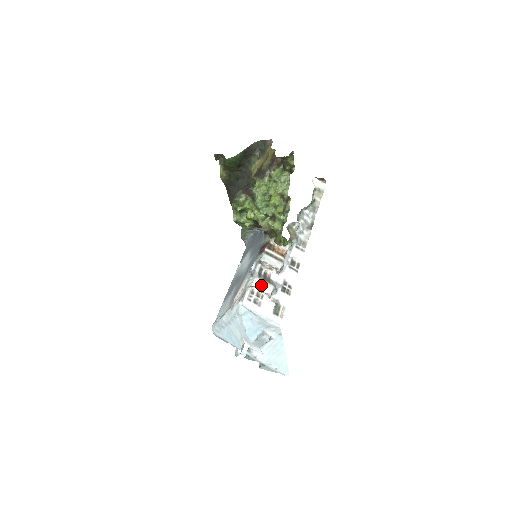
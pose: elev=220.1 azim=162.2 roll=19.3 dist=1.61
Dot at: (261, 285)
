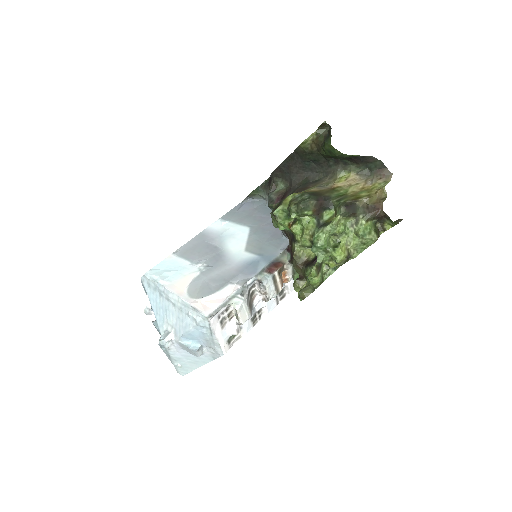
Dot at: (243, 311)
